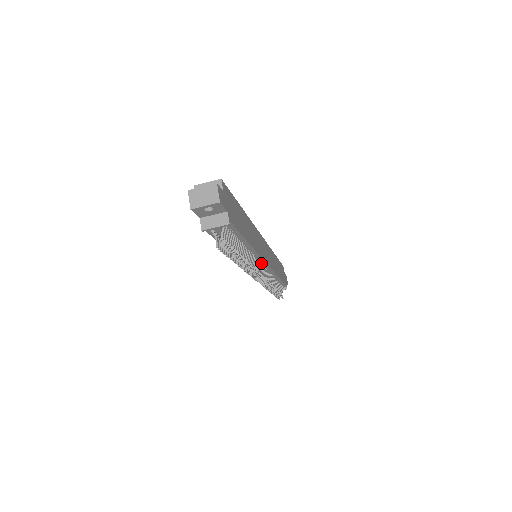
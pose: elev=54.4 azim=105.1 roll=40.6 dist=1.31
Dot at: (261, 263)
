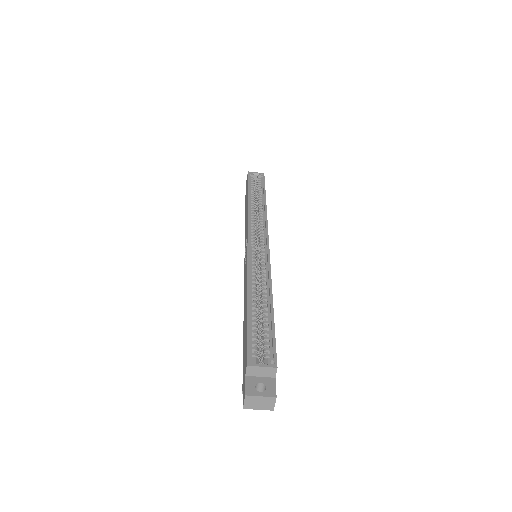
Dot at: occluded
